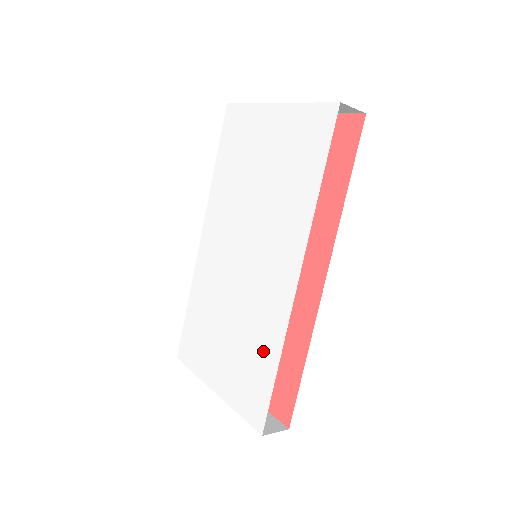
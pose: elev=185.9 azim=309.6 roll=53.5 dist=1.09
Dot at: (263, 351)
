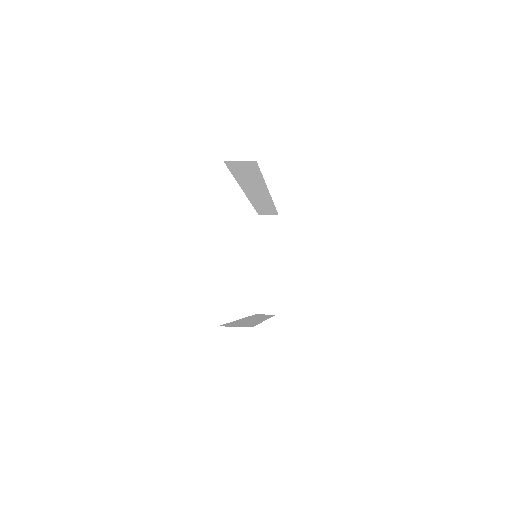
Dot at: occluded
